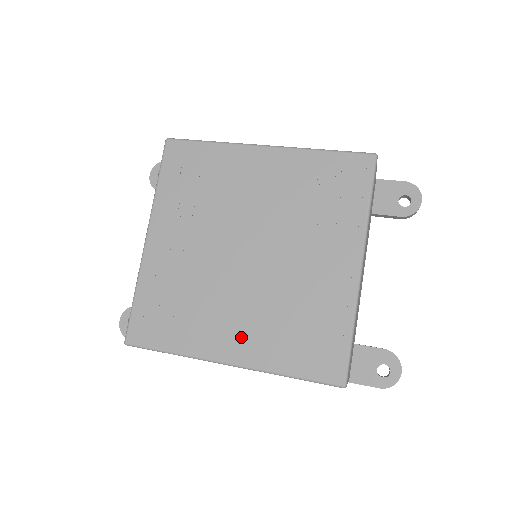
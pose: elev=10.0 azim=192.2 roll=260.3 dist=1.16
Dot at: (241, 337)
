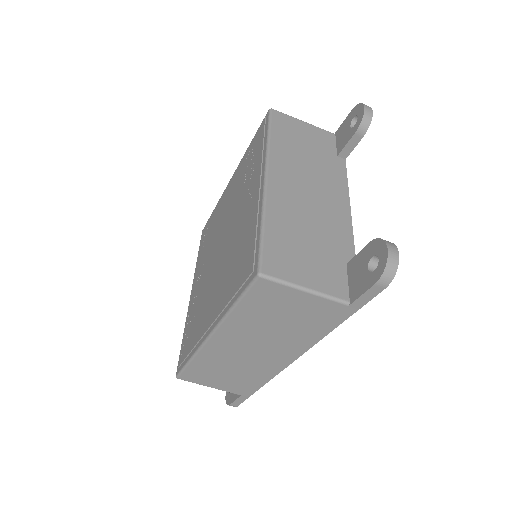
Dot at: (214, 306)
